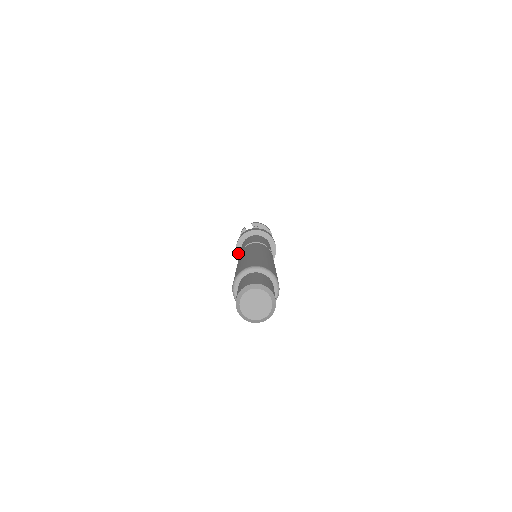
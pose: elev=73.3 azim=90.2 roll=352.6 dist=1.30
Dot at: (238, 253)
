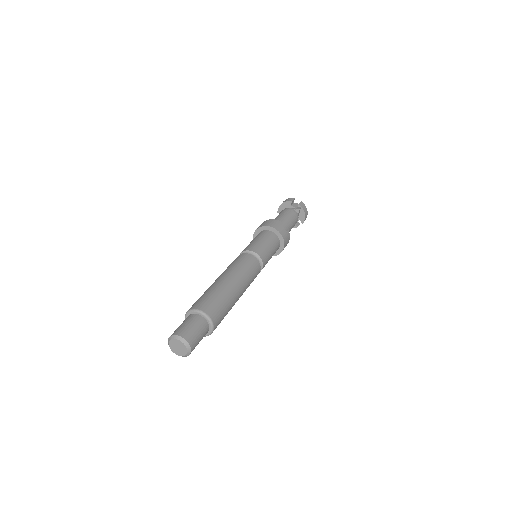
Dot at: (257, 231)
